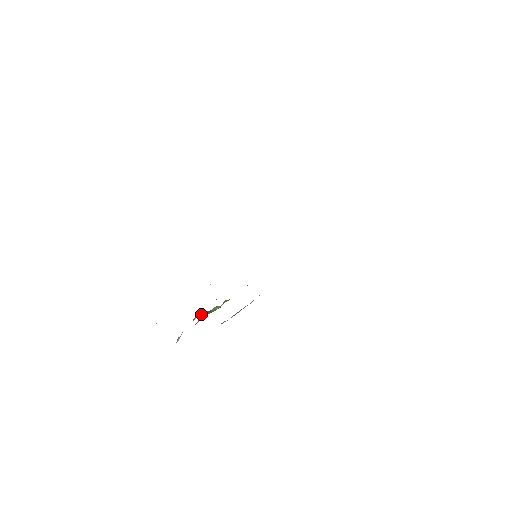
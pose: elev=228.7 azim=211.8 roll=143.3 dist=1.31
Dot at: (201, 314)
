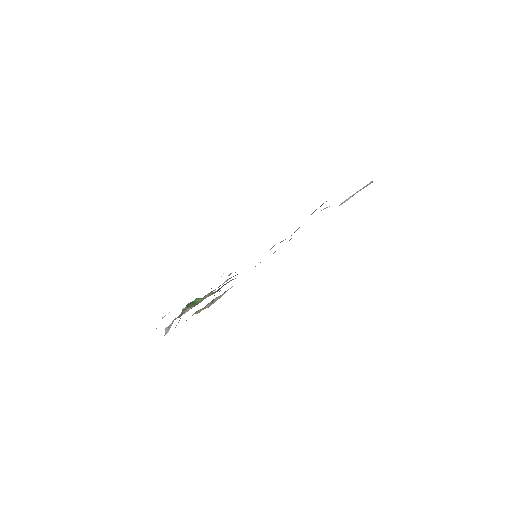
Dot at: (192, 306)
